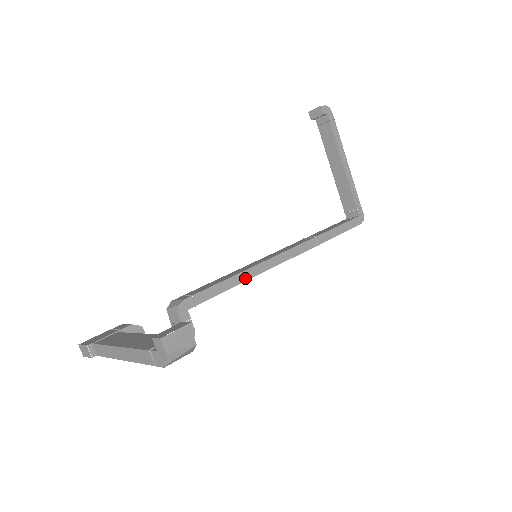
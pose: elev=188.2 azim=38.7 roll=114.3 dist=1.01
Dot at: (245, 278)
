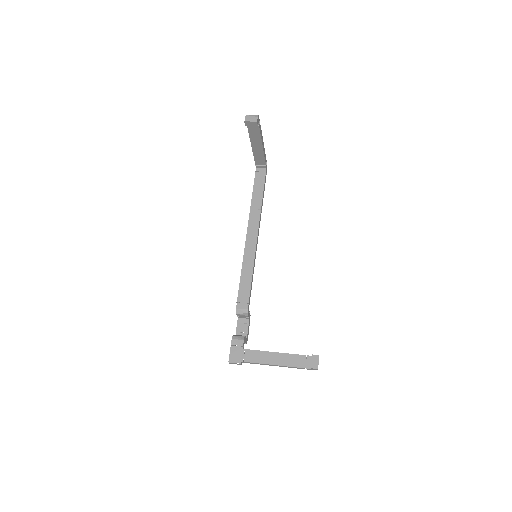
Dot at: occluded
